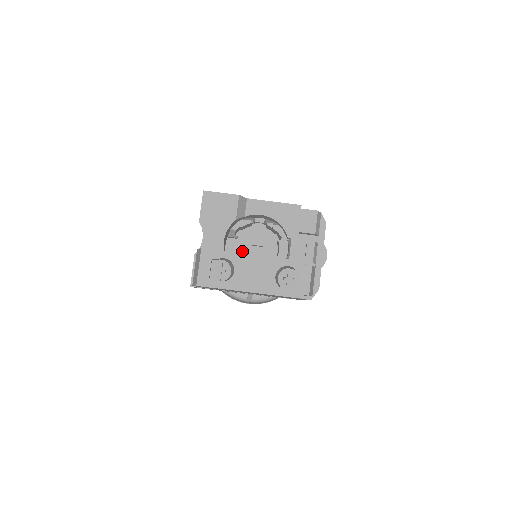
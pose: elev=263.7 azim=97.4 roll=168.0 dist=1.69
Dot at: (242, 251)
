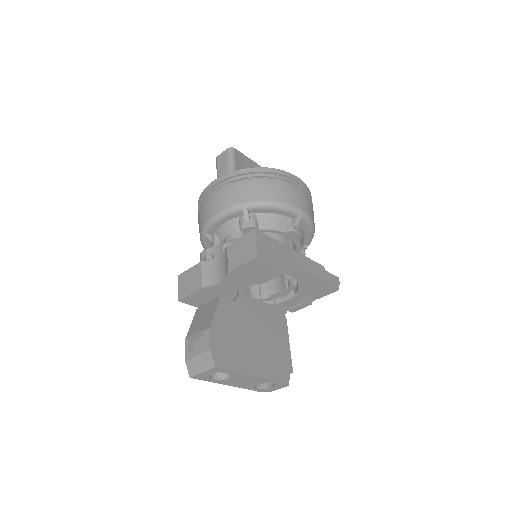
Dot at: occluded
